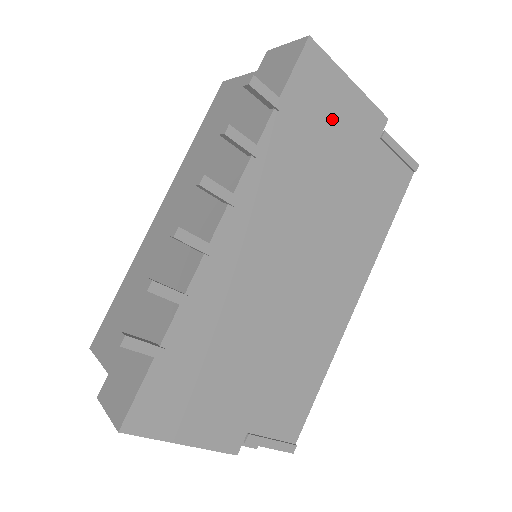
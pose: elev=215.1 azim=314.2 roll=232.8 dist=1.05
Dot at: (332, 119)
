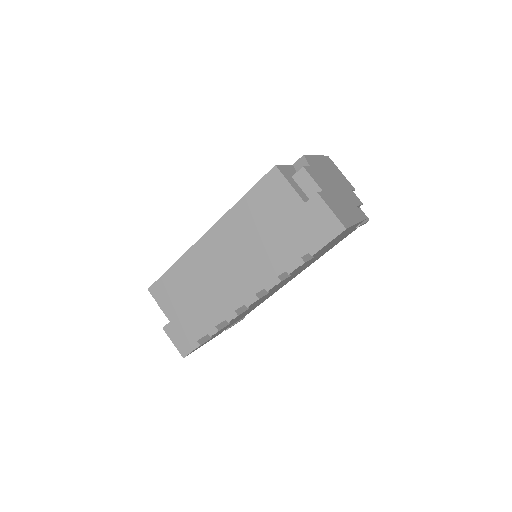
Dot at: (334, 241)
